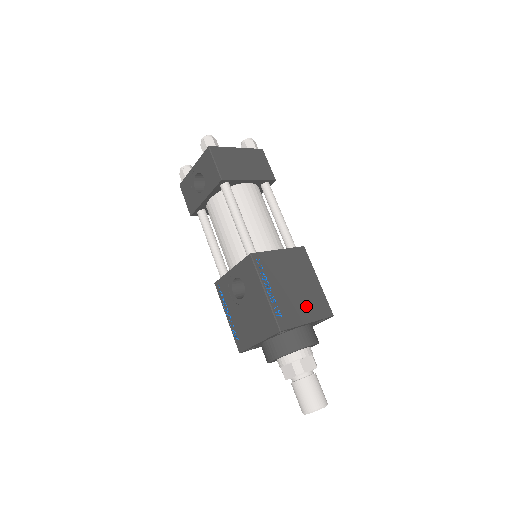
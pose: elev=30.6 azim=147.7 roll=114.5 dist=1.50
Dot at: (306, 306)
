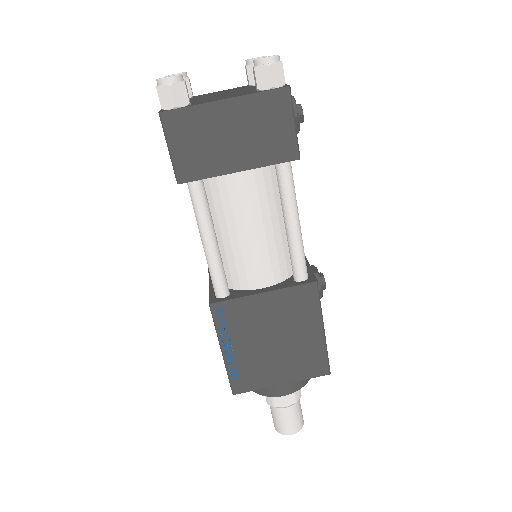
Dot at: (285, 365)
